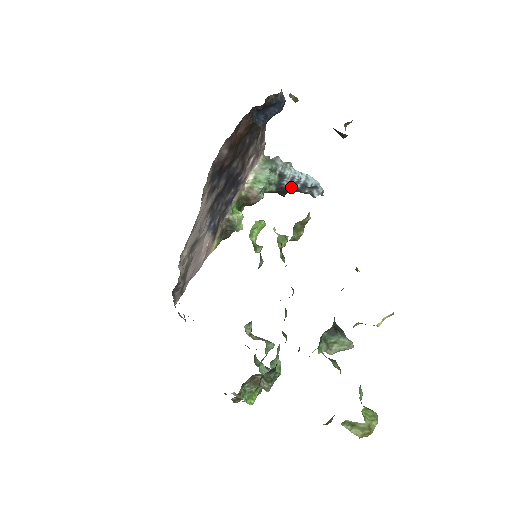
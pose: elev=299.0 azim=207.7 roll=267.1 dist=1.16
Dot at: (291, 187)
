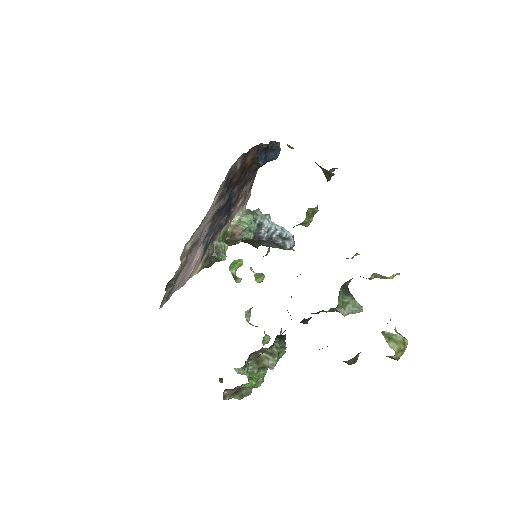
Dot at: (267, 237)
